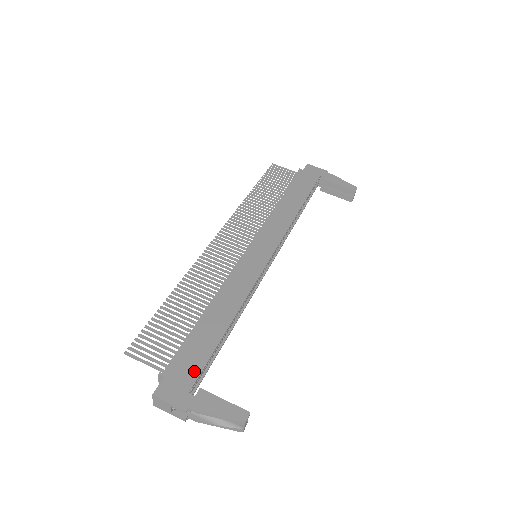
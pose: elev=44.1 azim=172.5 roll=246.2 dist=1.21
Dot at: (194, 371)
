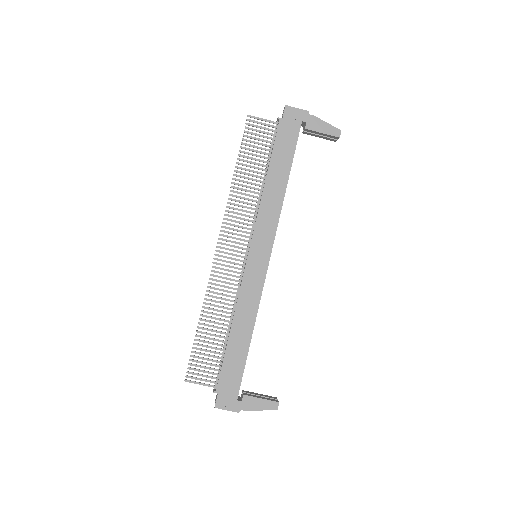
Dot at: (236, 384)
